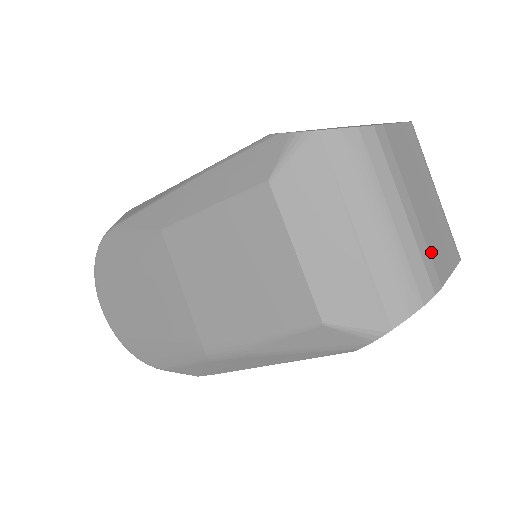
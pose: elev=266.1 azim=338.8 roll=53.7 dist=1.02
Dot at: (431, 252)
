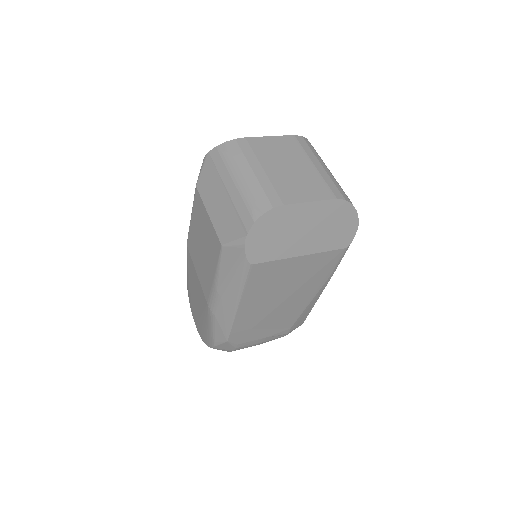
Dot at: (278, 189)
